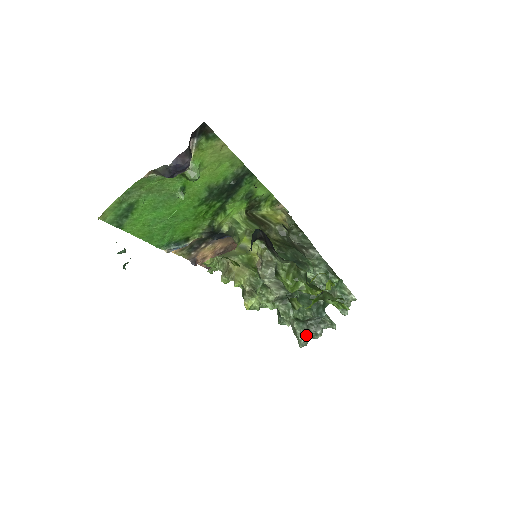
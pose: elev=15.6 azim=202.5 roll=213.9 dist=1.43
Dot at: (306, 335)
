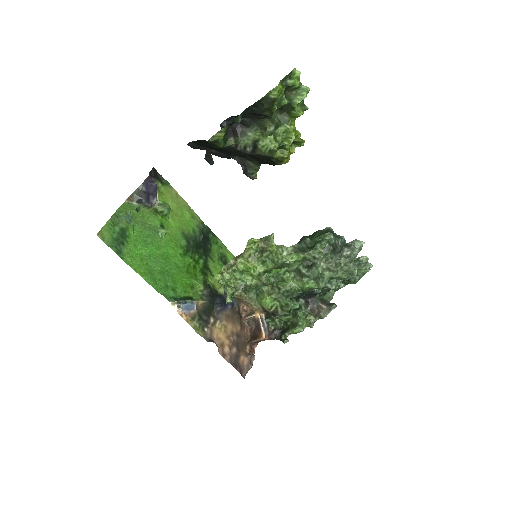
Dot at: (346, 257)
